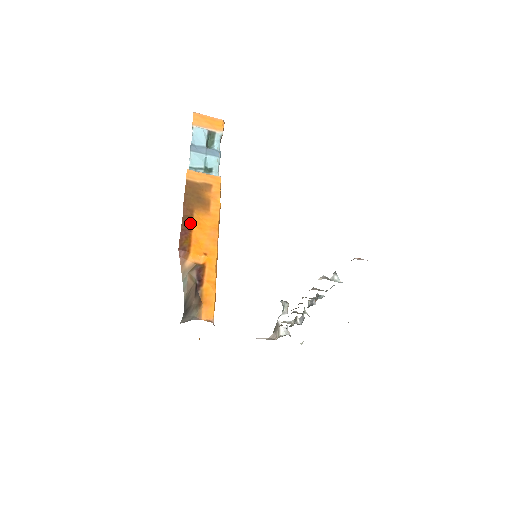
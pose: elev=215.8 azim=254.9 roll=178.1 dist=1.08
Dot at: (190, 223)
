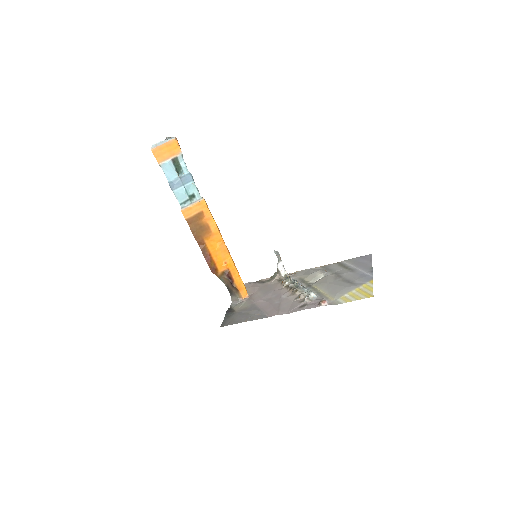
Dot at: (207, 250)
